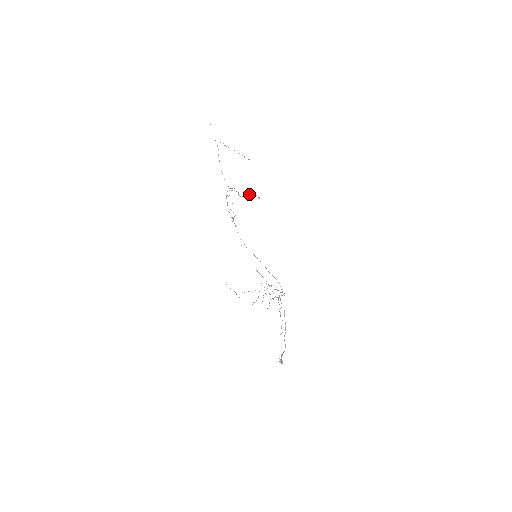
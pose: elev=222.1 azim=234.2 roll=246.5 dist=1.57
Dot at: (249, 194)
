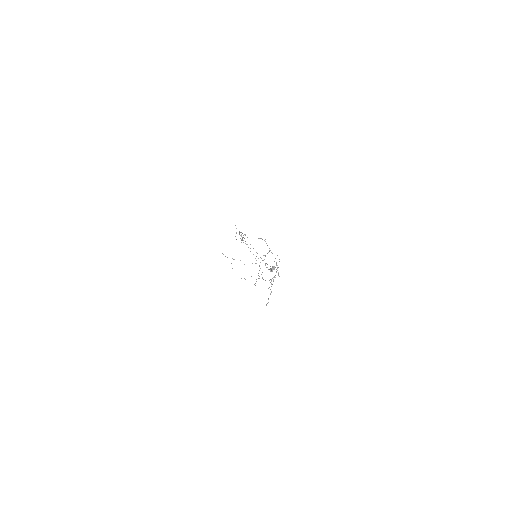
Dot at: occluded
